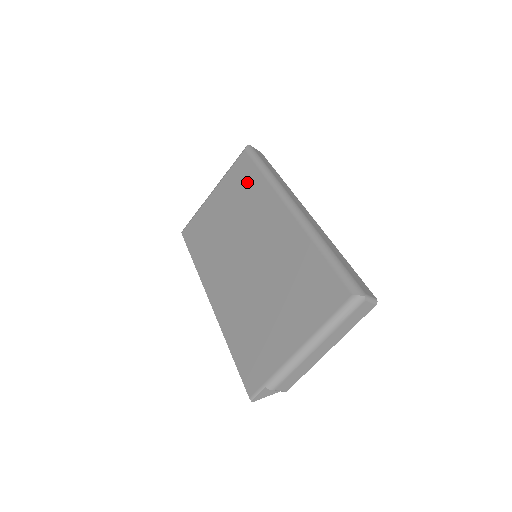
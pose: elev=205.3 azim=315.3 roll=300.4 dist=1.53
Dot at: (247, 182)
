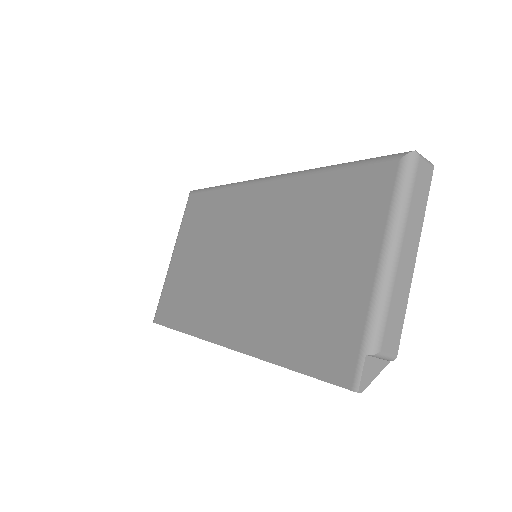
Dot at: (207, 210)
